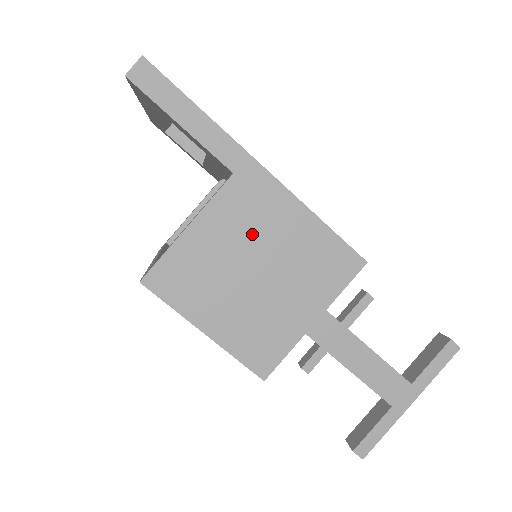
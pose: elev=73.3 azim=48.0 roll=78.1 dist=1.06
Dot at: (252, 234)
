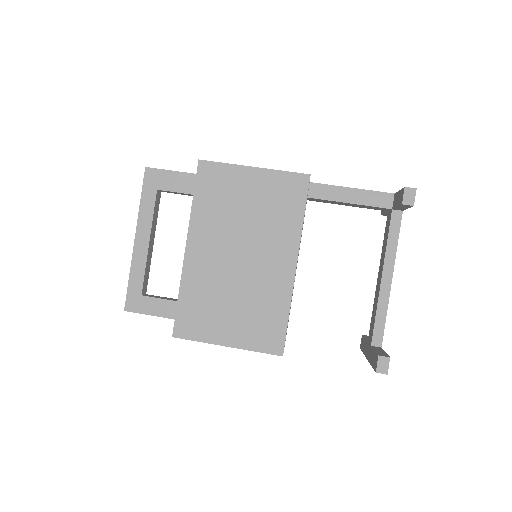
Dot at: occluded
